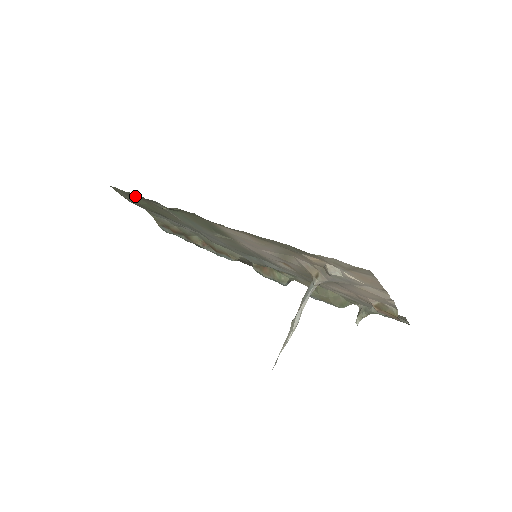
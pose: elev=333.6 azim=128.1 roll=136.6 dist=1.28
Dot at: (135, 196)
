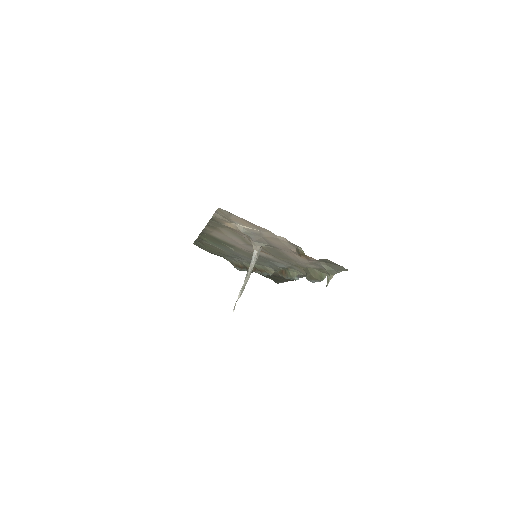
Dot at: (199, 243)
